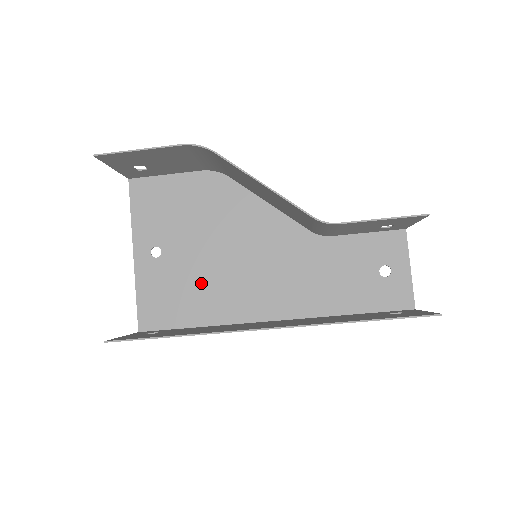
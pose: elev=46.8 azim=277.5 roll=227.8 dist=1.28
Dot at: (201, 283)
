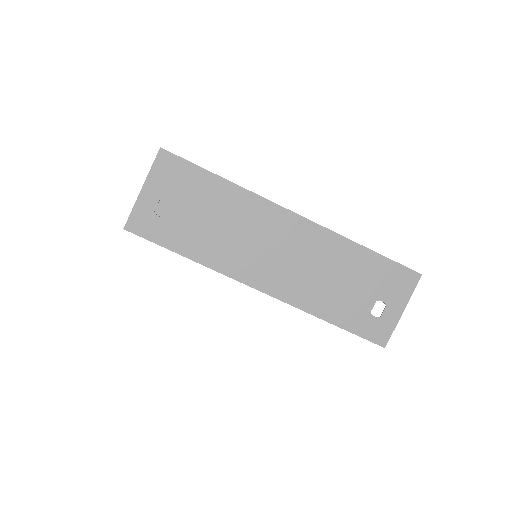
Dot at: occluded
